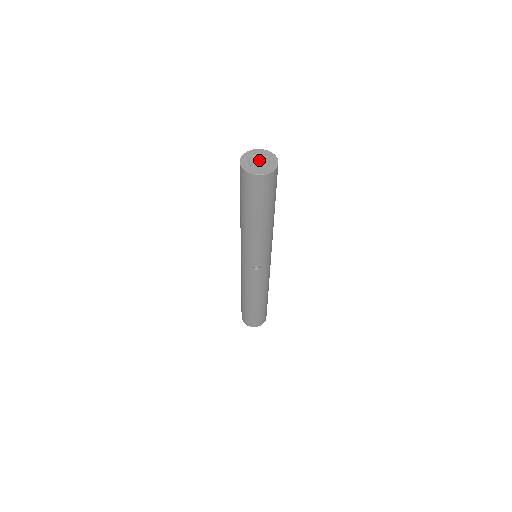
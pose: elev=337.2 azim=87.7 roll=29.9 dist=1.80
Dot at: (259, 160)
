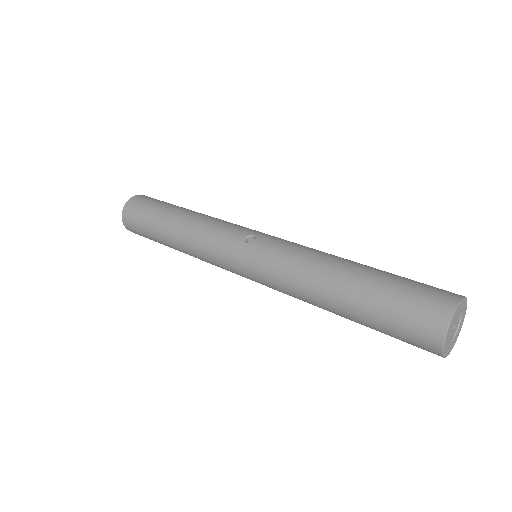
Dot at: (455, 324)
